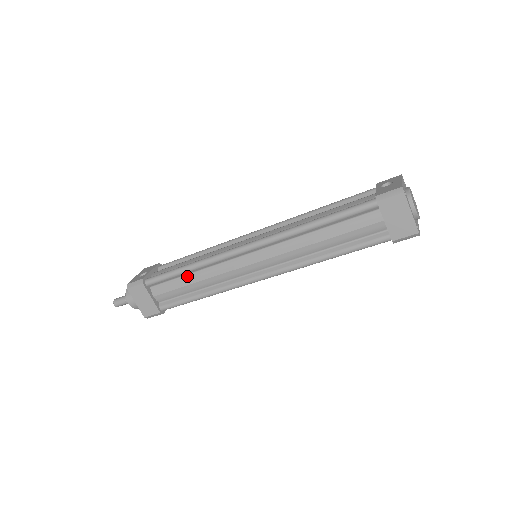
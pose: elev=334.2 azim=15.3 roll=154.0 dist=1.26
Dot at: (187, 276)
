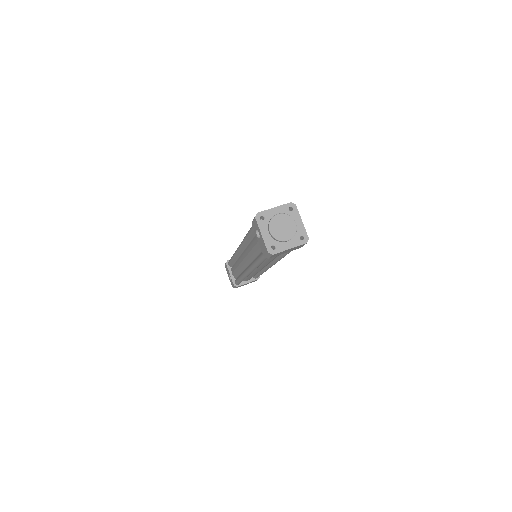
Dot at: (246, 277)
